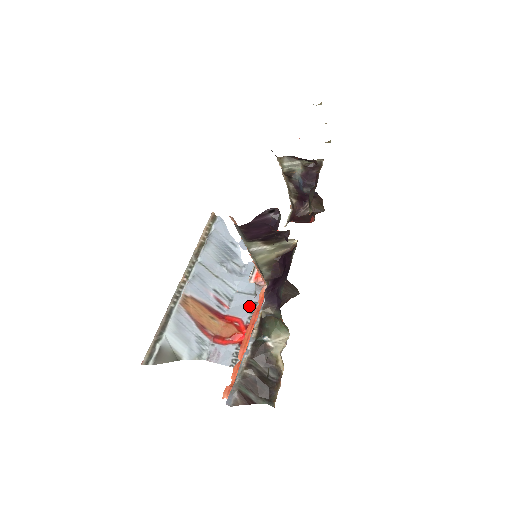
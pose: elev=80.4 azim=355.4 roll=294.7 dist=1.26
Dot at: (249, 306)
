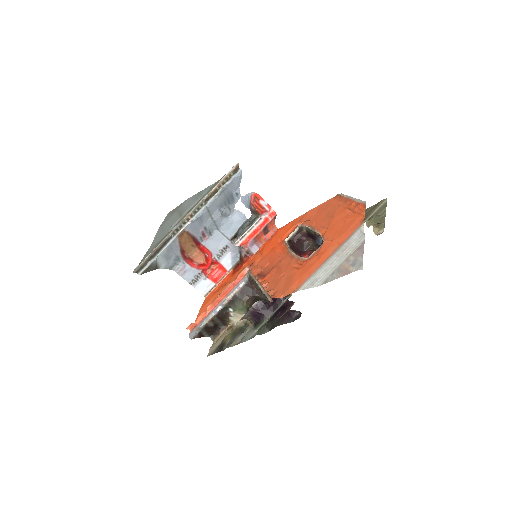
Dot at: (222, 246)
